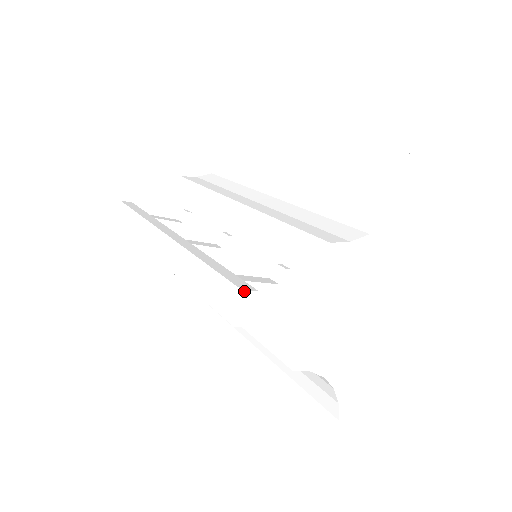
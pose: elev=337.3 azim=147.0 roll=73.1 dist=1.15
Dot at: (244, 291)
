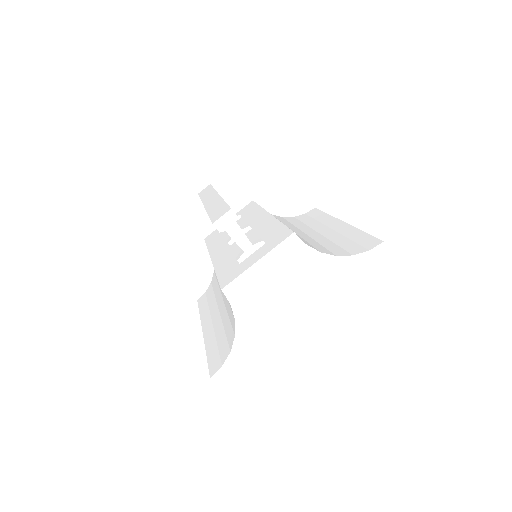
Dot at: occluded
